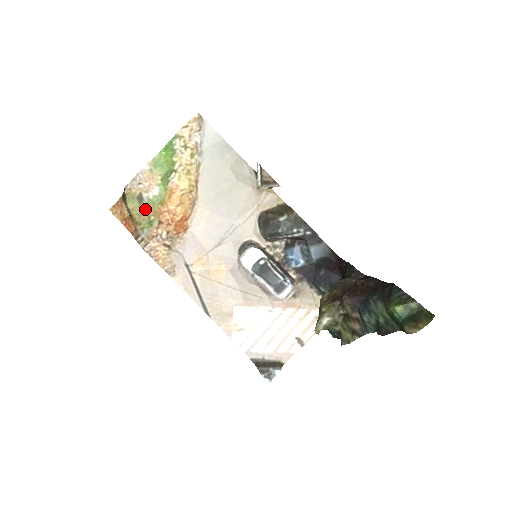
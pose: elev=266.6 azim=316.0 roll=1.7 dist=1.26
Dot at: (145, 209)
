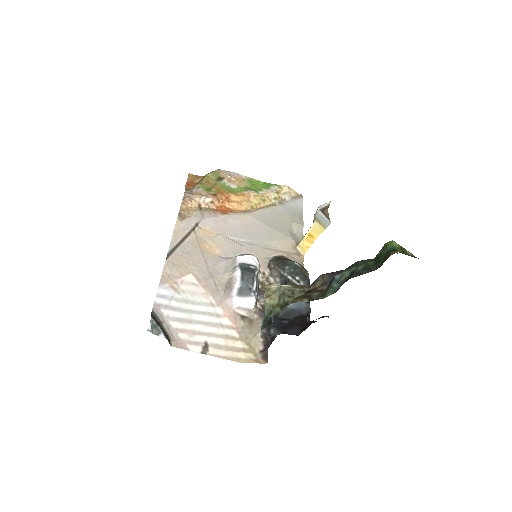
Dot at: (215, 184)
